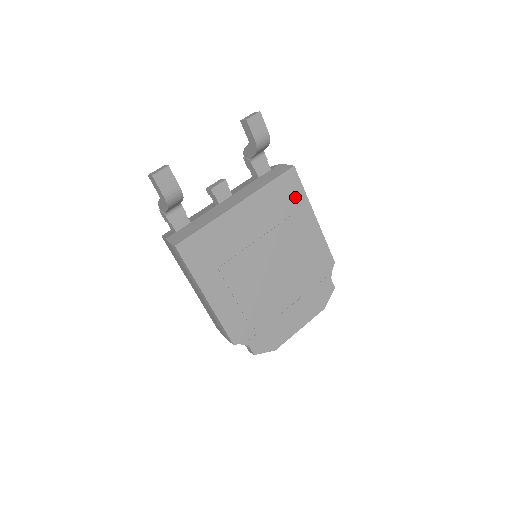
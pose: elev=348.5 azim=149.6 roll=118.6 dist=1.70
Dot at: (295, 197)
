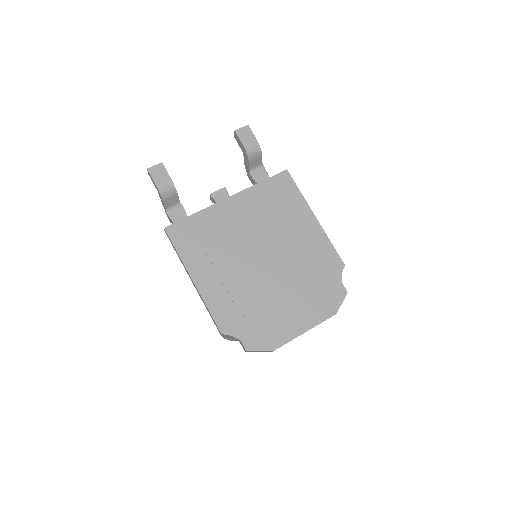
Dot at: (290, 196)
